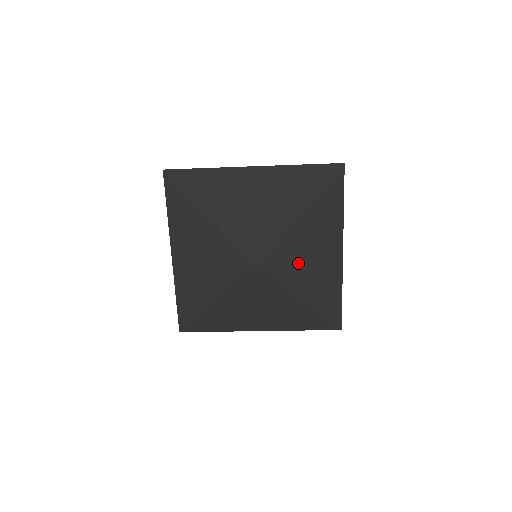
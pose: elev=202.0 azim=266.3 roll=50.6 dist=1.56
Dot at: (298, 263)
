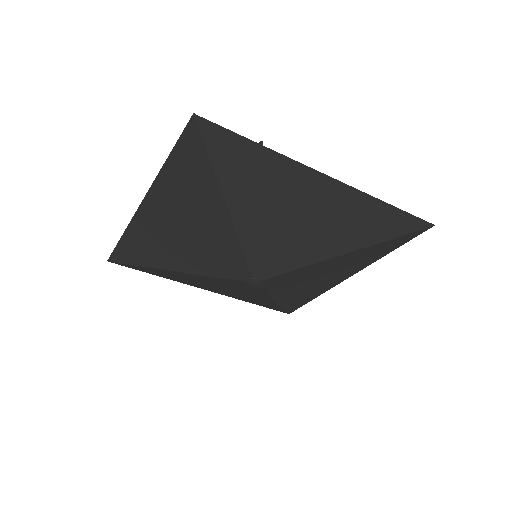
Dot at: (298, 283)
